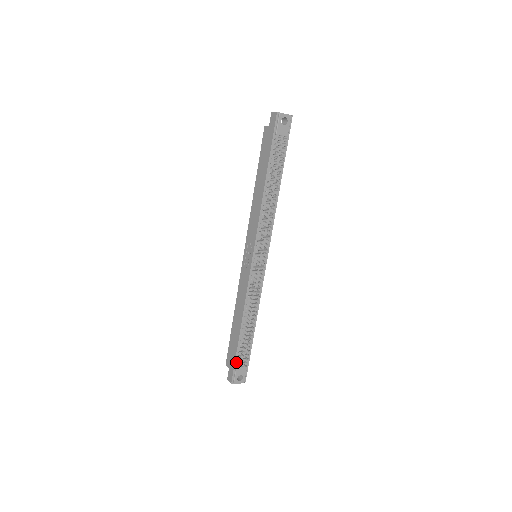
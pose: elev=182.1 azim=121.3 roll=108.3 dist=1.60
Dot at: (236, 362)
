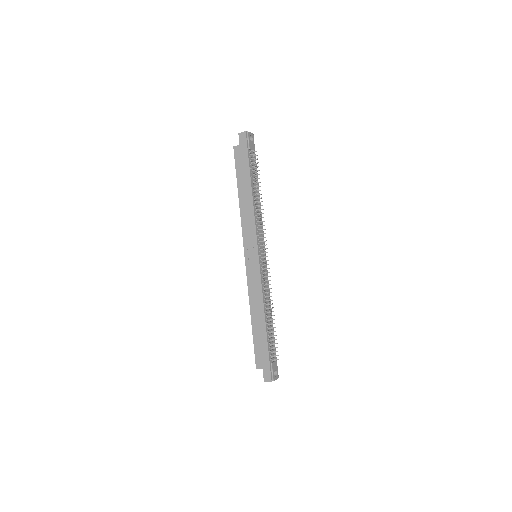
Dot at: (270, 358)
